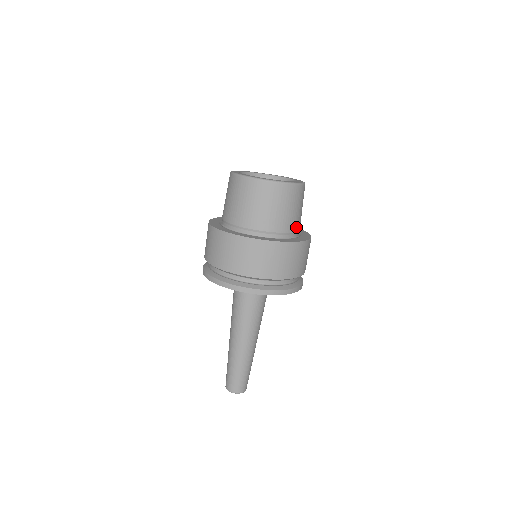
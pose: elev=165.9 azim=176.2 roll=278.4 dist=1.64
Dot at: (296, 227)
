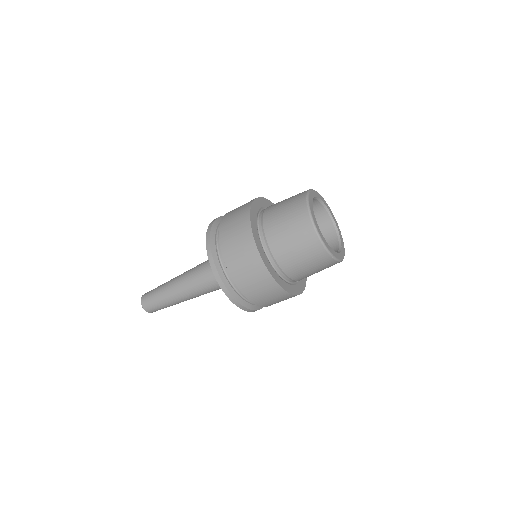
Dot at: occluded
